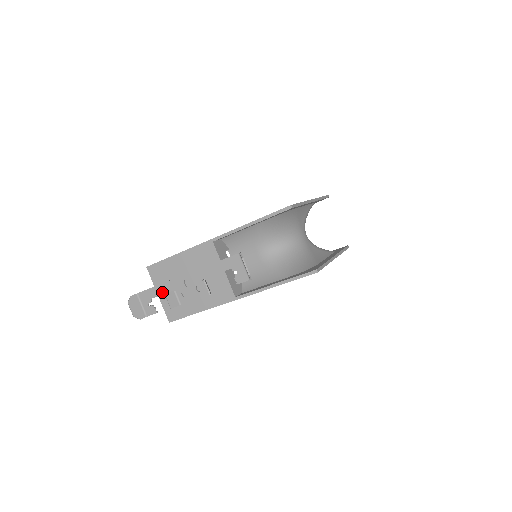
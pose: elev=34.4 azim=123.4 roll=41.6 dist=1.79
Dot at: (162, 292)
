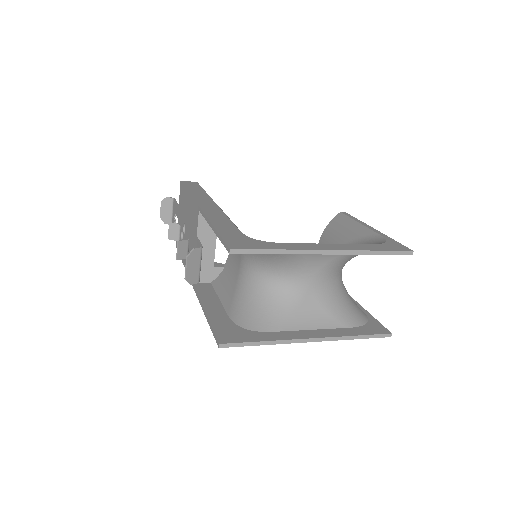
Dot at: (178, 216)
